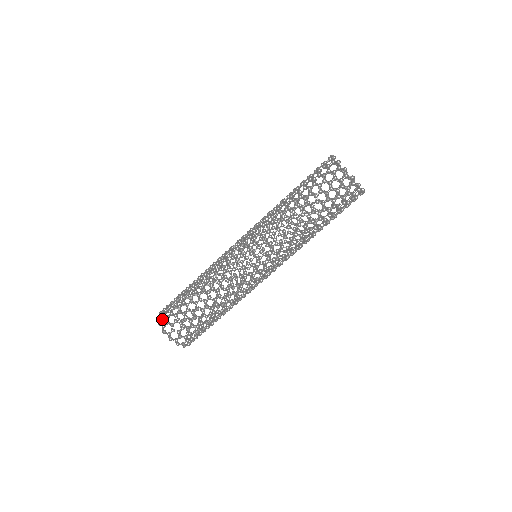
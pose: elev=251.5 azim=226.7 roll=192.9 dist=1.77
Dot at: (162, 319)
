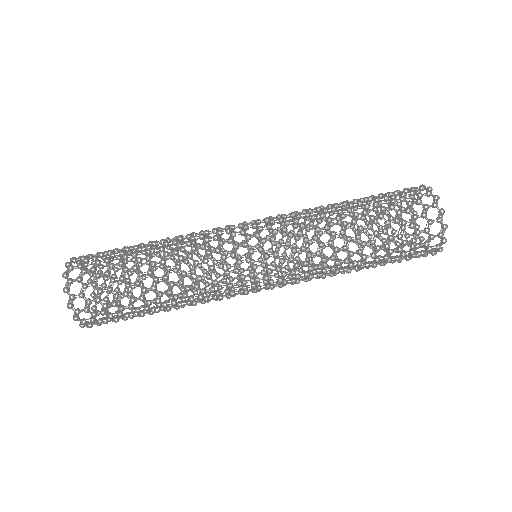
Dot at: occluded
